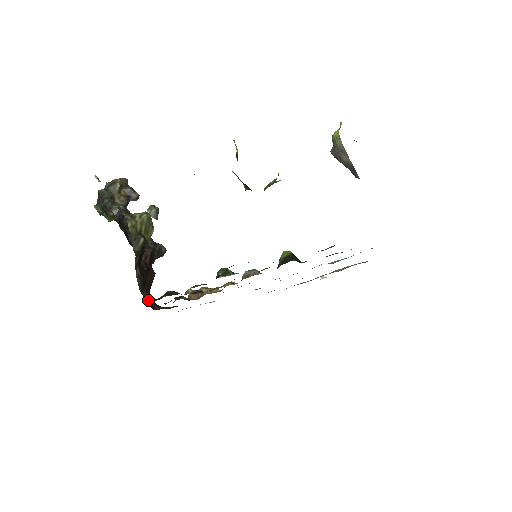
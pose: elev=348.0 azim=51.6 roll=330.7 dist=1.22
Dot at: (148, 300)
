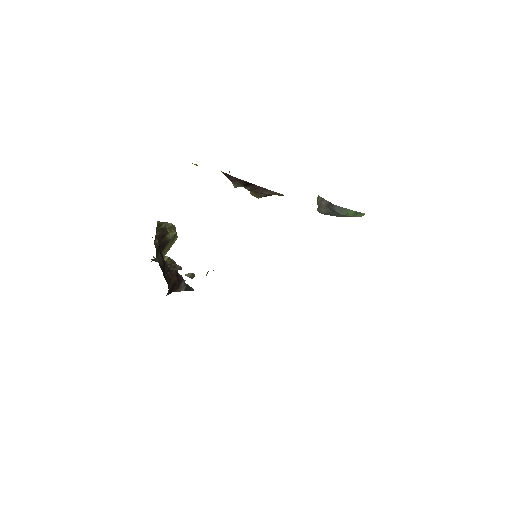
Dot at: occluded
